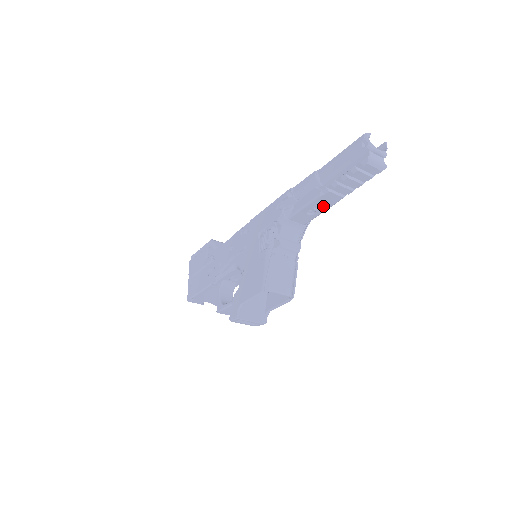
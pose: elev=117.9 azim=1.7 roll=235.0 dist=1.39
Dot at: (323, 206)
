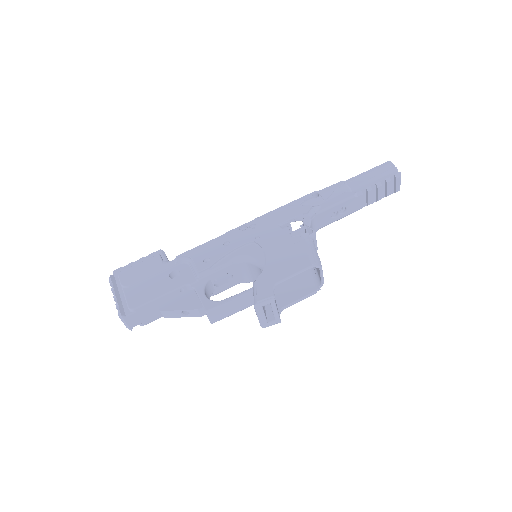
Dot at: (346, 211)
